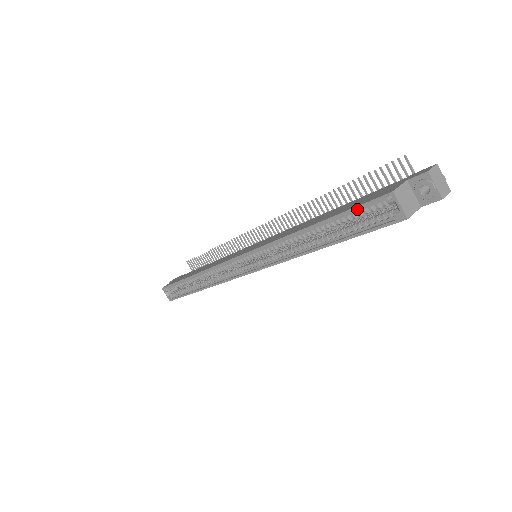
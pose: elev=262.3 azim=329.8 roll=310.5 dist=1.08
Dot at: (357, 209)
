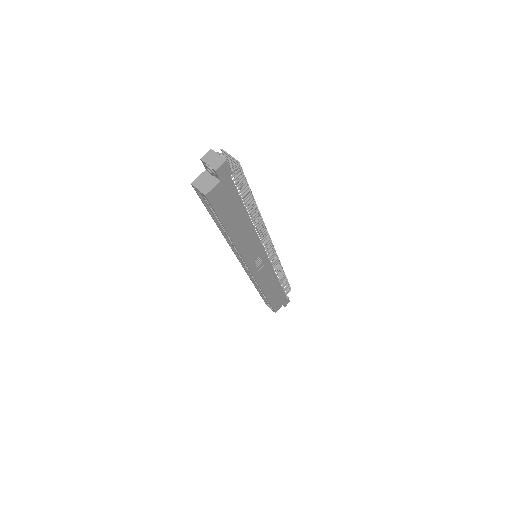
Dot at: (205, 202)
